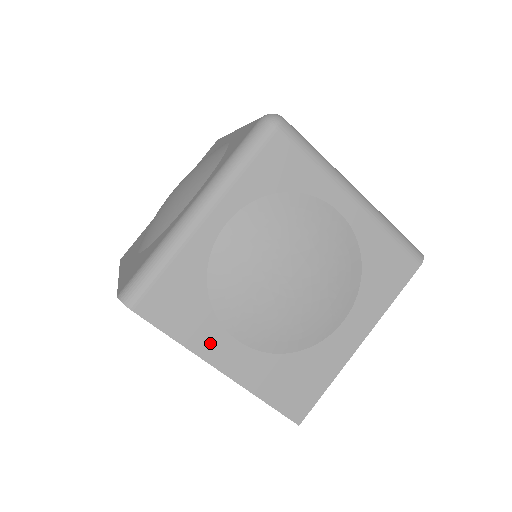
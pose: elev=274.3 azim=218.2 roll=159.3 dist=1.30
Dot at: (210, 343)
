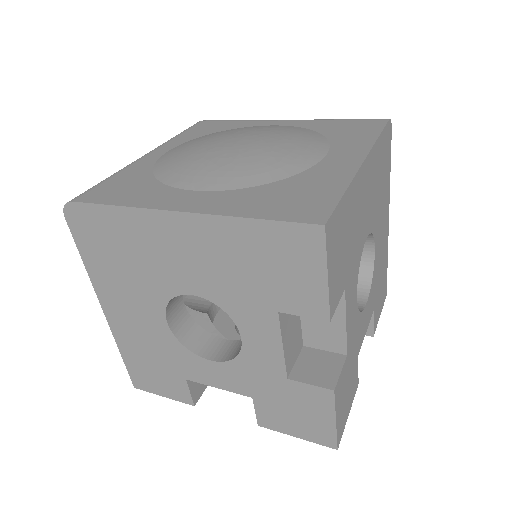
Dot at: (162, 199)
